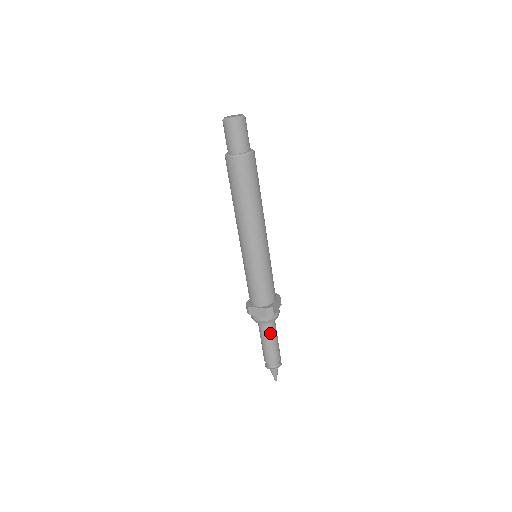
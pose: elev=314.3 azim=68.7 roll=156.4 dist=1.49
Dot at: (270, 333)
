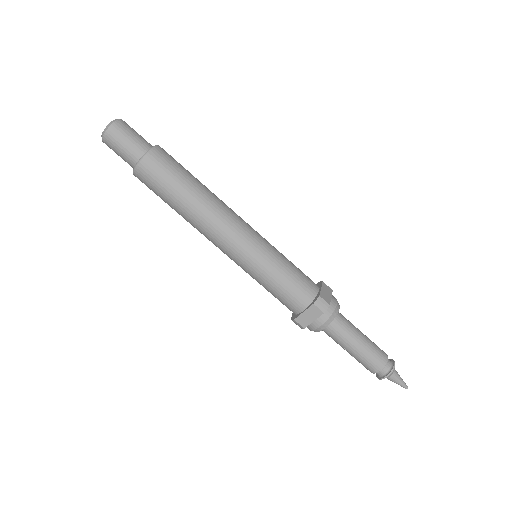
Dot at: (346, 332)
